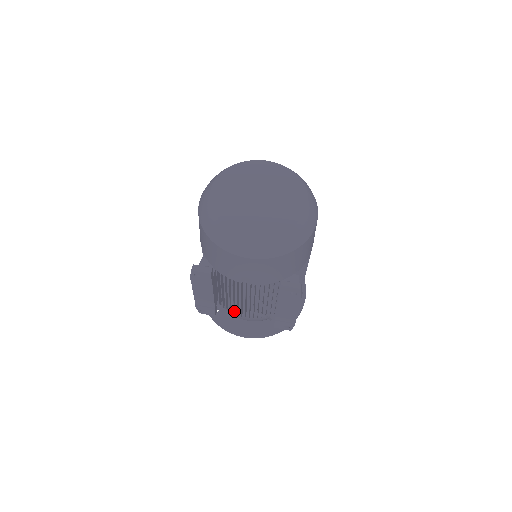
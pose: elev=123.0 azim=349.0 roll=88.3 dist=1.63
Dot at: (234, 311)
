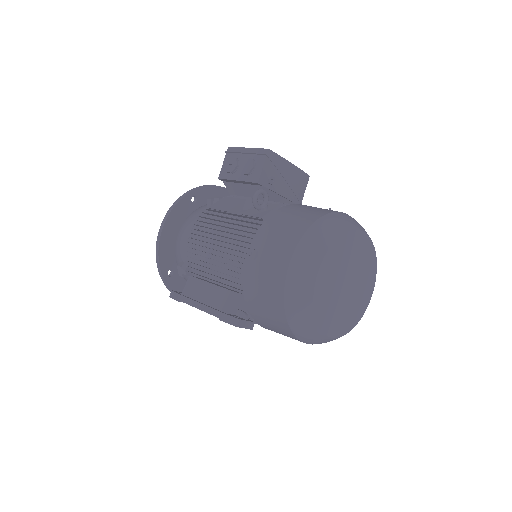
Dot at: occluded
